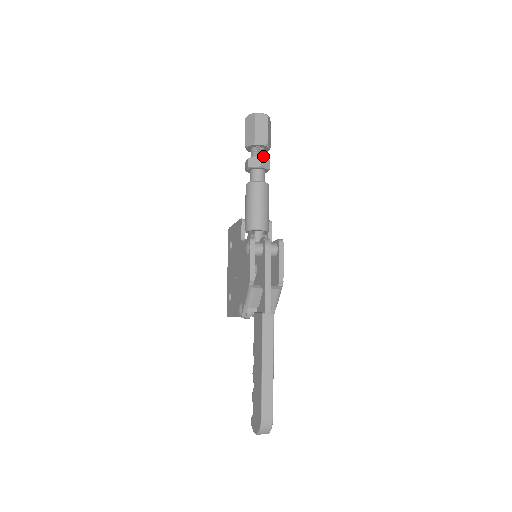
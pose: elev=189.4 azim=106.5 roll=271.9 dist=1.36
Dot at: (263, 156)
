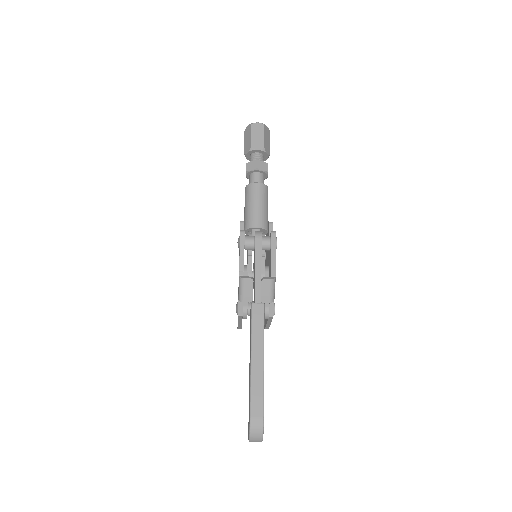
Dot at: (261, 161)
